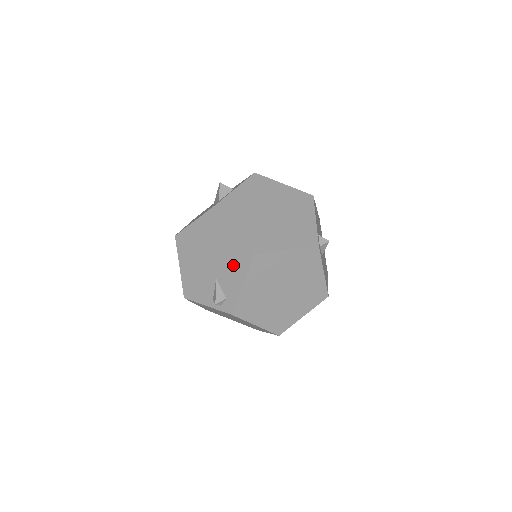
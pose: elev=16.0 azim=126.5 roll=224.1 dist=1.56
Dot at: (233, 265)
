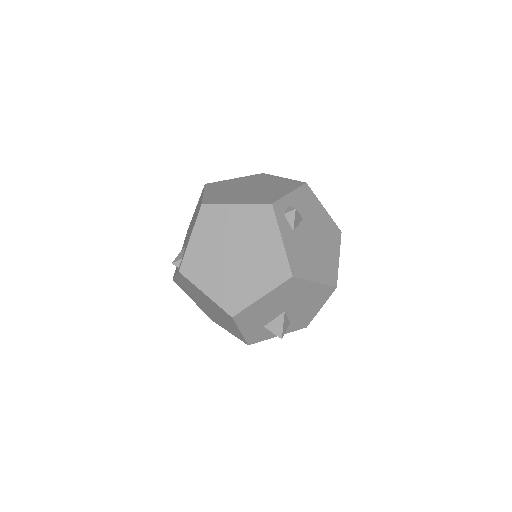
Dot at: (193, 224)
